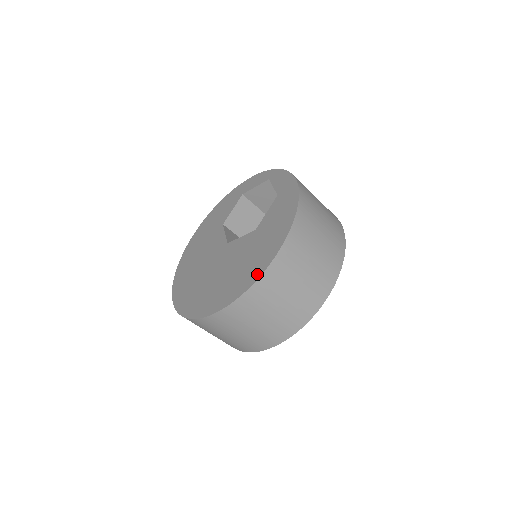
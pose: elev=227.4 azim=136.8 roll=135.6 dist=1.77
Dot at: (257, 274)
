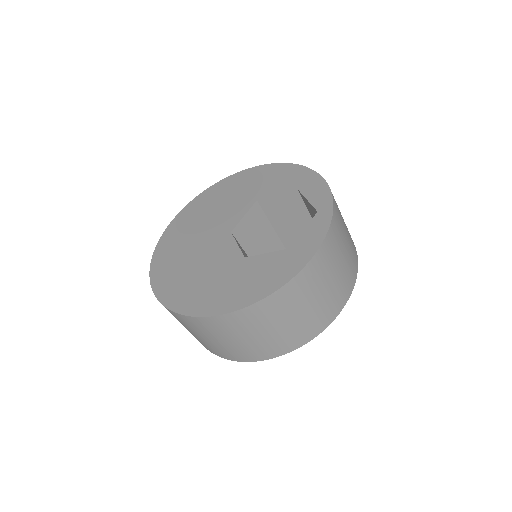
Dot at: (189, 310)
